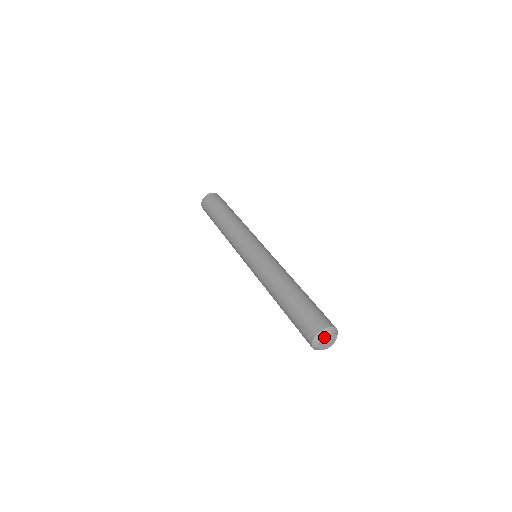
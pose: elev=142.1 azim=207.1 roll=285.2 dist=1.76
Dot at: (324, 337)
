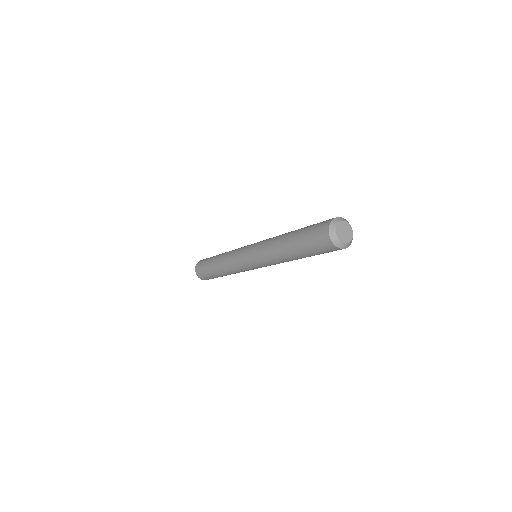
Dot at: (344, 222)
